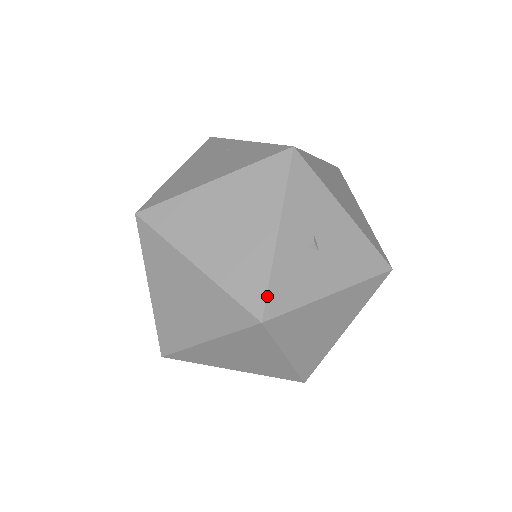
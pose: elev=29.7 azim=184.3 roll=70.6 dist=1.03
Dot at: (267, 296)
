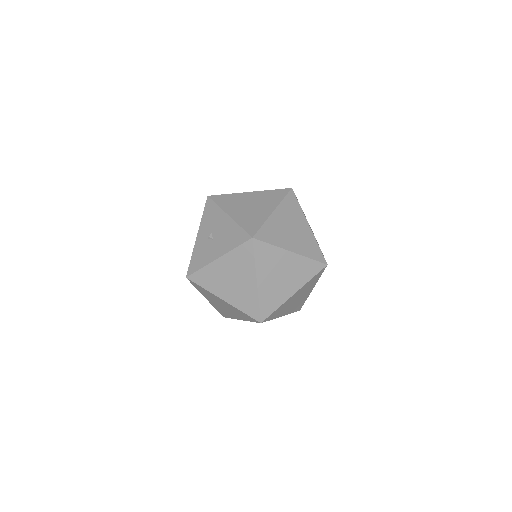
Dot at: (189, 265)
